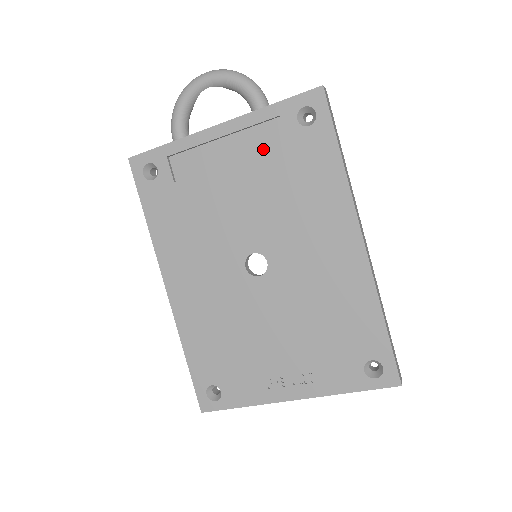
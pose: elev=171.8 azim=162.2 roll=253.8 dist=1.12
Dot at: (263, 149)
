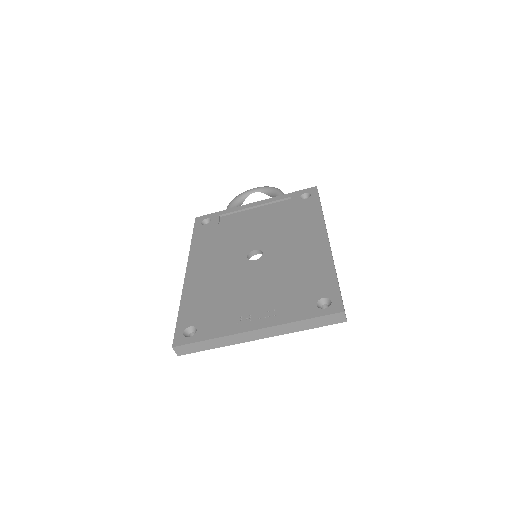
Dot at: (277, 210)
